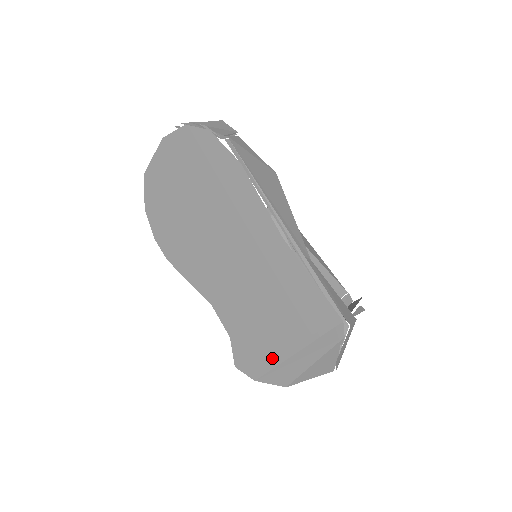
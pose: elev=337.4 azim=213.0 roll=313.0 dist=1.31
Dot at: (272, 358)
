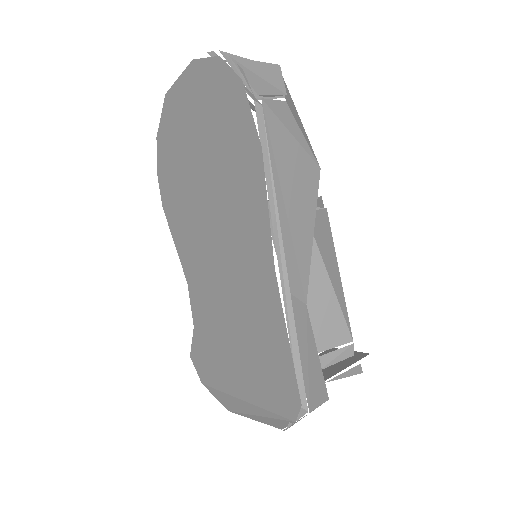
Dot at: (223, 378)
